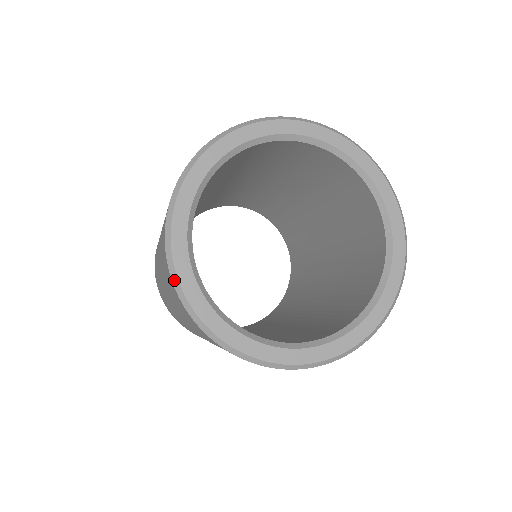
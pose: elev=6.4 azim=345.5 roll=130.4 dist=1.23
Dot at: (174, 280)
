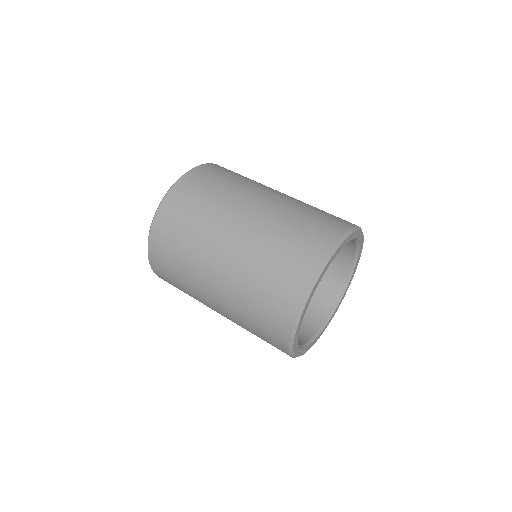
Dot at: (291, 345)
